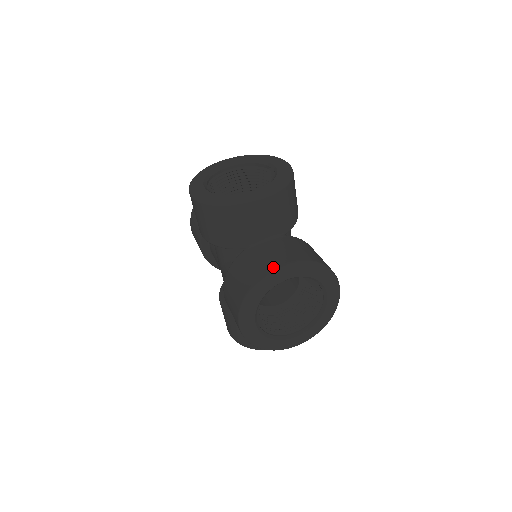
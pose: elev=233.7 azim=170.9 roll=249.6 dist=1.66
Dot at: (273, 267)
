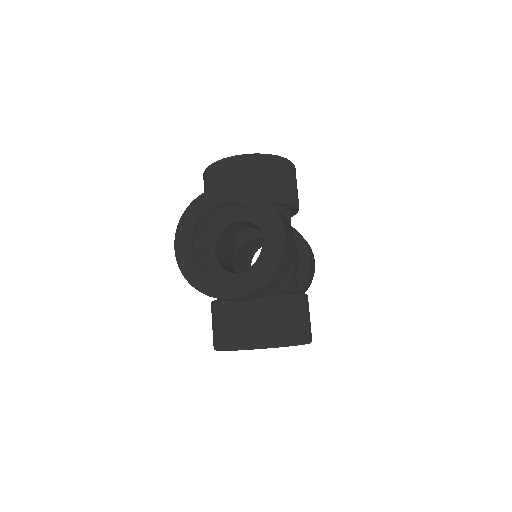
Dot at: (240, 345)
